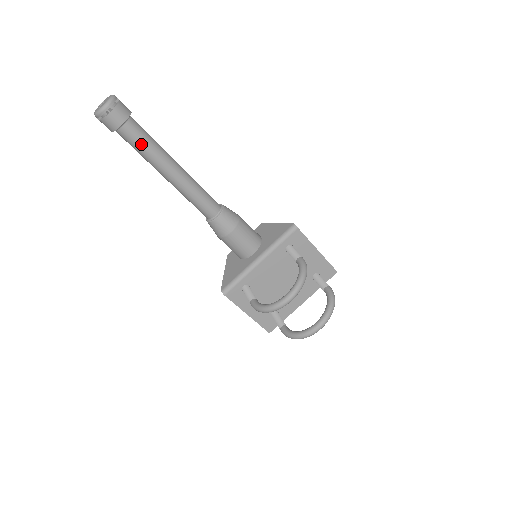
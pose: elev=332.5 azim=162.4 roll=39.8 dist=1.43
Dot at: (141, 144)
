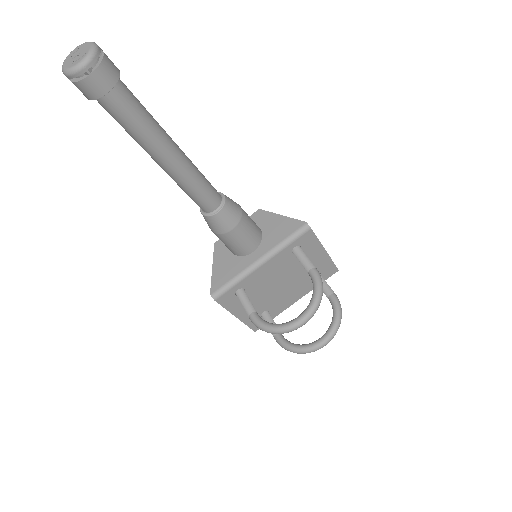
Dot at: (131, 120)
